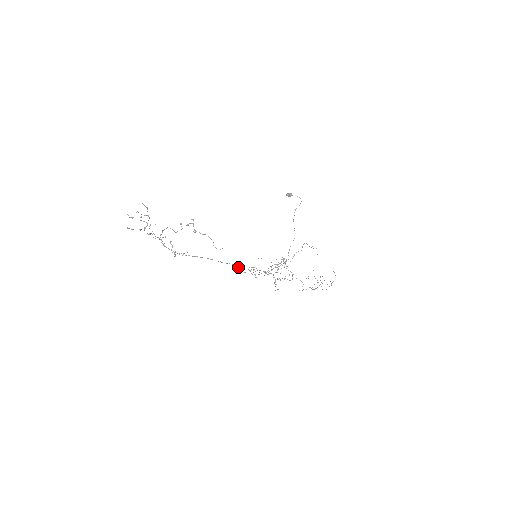
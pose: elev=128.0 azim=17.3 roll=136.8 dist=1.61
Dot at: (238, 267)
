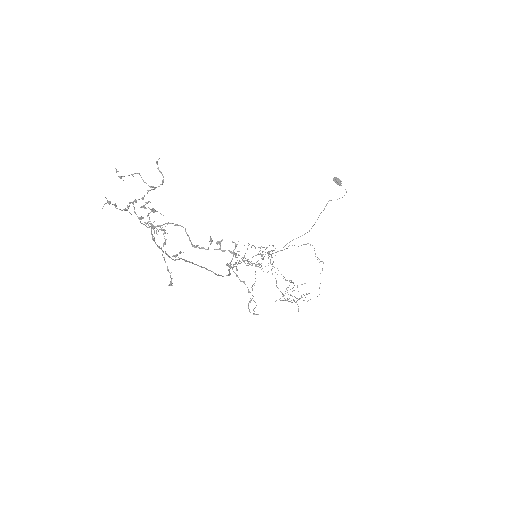
Dot at: occluded
